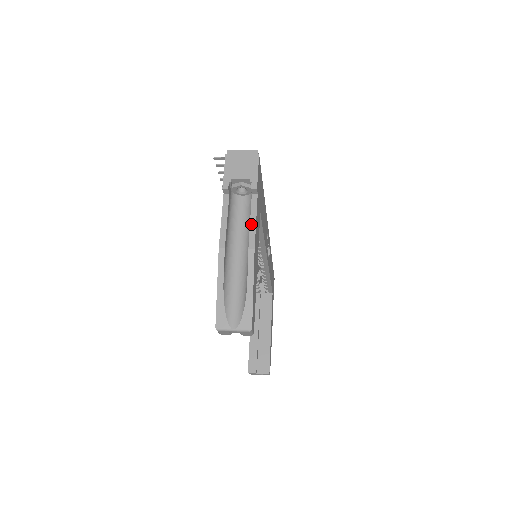
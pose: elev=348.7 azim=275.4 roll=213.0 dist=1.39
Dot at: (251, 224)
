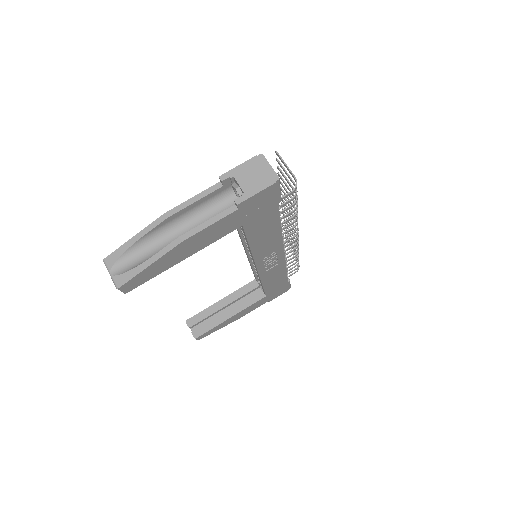
Dot at: (204, 223)
